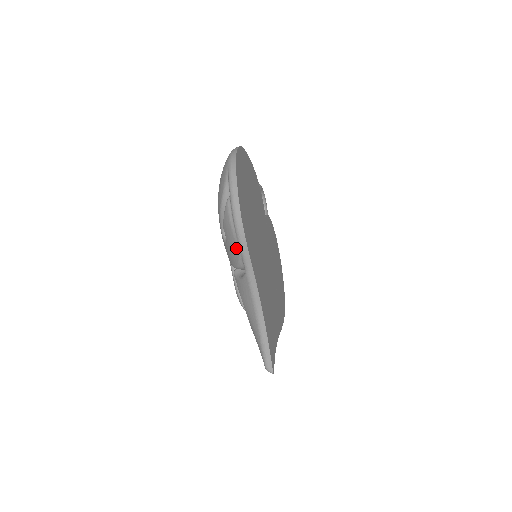
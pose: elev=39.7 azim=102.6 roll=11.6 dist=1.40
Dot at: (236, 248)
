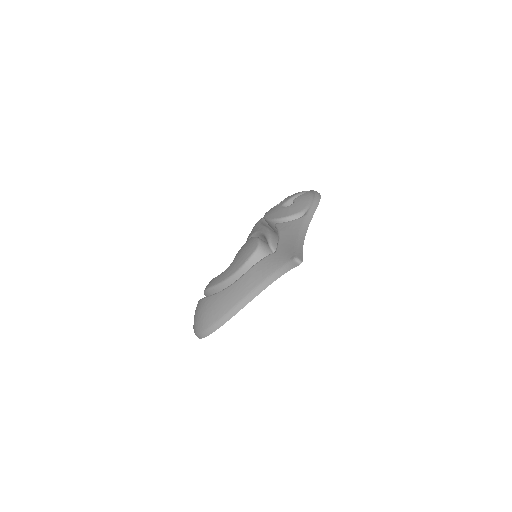
Dot at: (307, 203)
